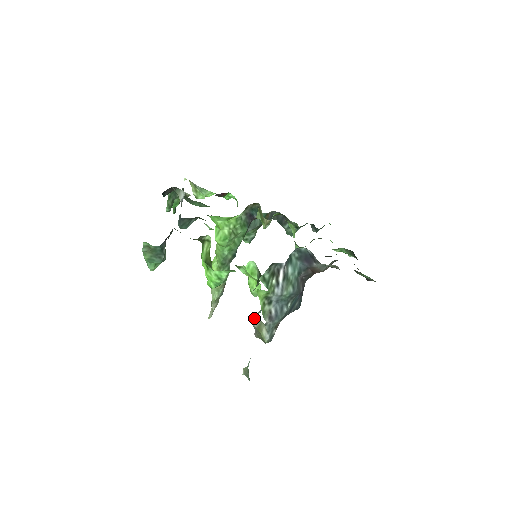
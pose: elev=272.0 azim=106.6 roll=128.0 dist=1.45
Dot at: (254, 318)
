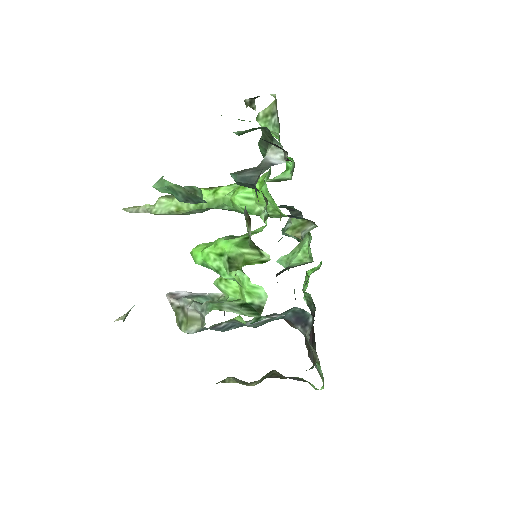
Dot at: (198, 311)
